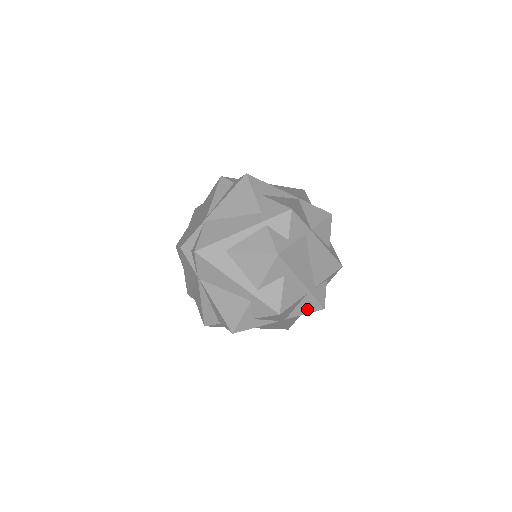
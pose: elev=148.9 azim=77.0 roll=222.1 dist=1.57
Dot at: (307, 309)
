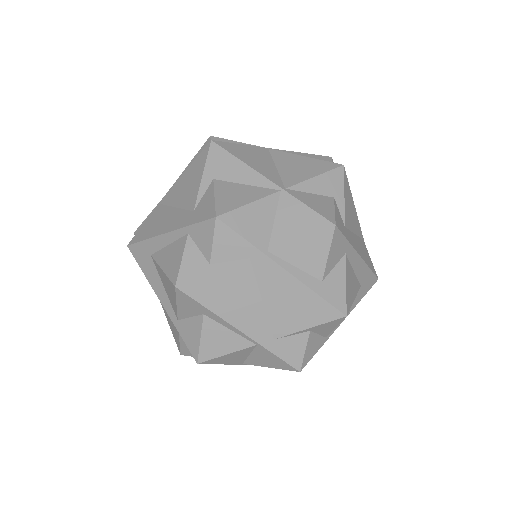
Dot at: (270, 363)
